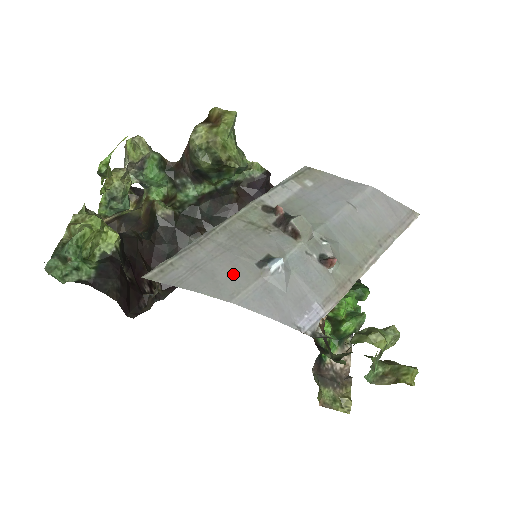
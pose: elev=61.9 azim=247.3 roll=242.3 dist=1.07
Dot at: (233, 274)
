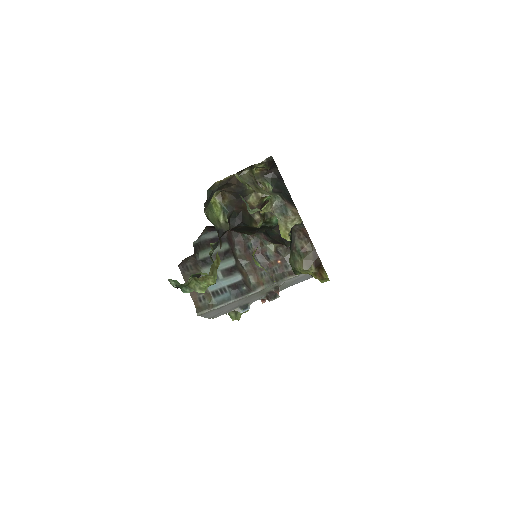
Dot at: occluded
